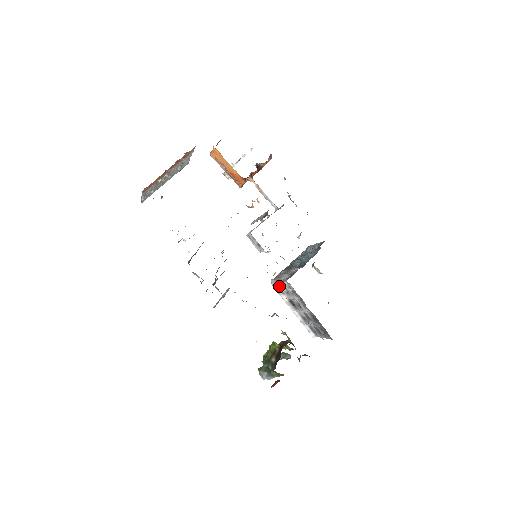
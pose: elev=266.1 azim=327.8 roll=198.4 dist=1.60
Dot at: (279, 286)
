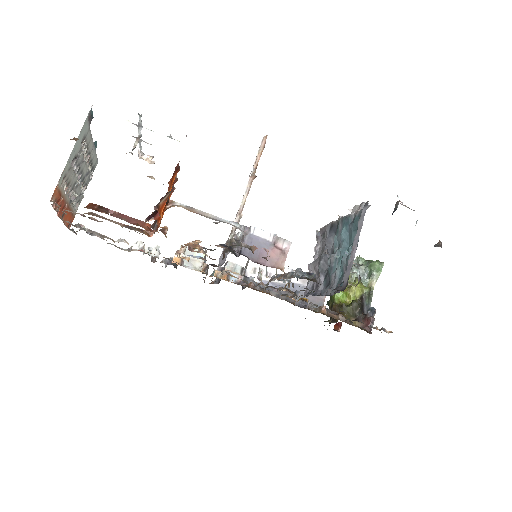
Dot at: occluded
